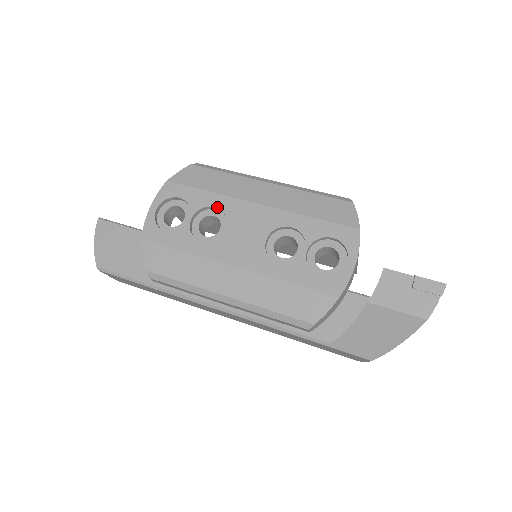
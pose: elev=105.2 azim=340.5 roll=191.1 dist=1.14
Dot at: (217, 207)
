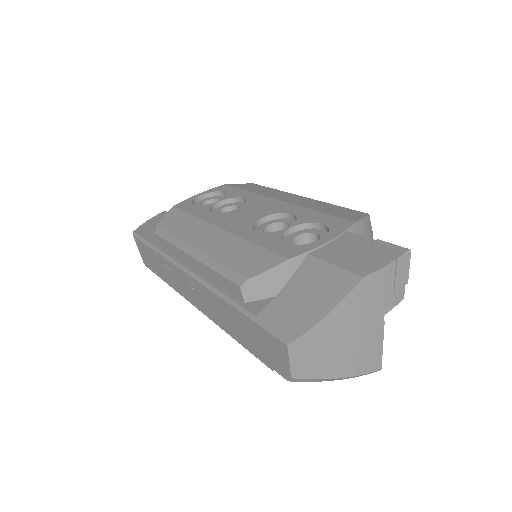
Dot at: (245, 198)
